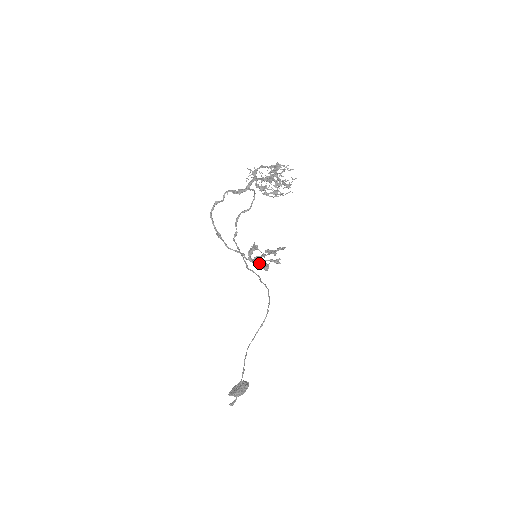
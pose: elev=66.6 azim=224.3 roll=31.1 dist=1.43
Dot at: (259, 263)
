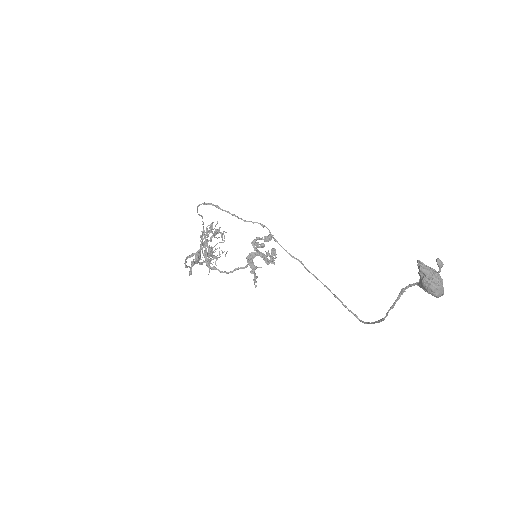
Dot at: (266, 259)
